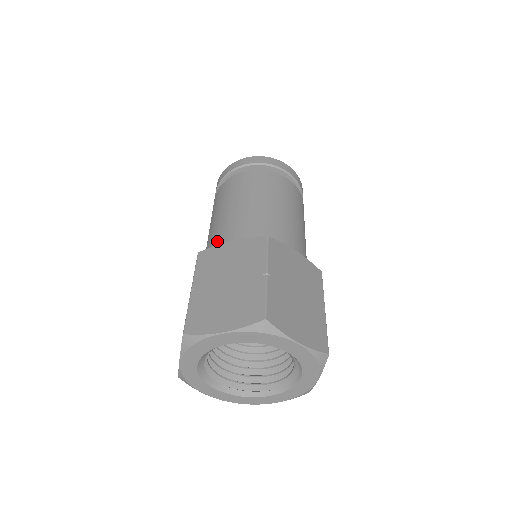
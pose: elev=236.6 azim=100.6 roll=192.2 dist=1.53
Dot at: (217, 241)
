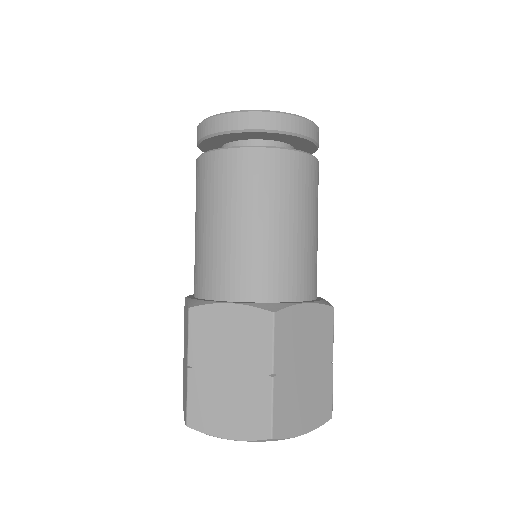
Dot at: occluded
